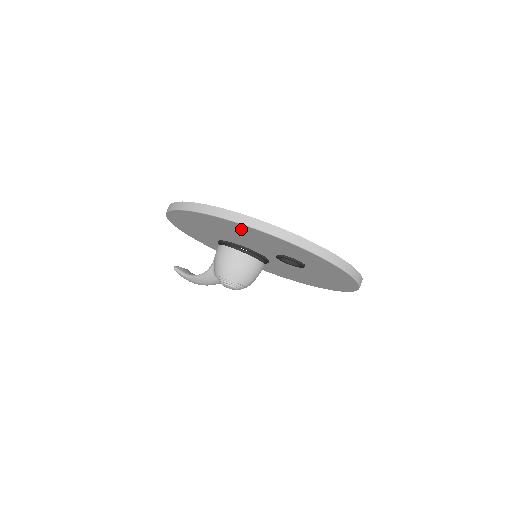
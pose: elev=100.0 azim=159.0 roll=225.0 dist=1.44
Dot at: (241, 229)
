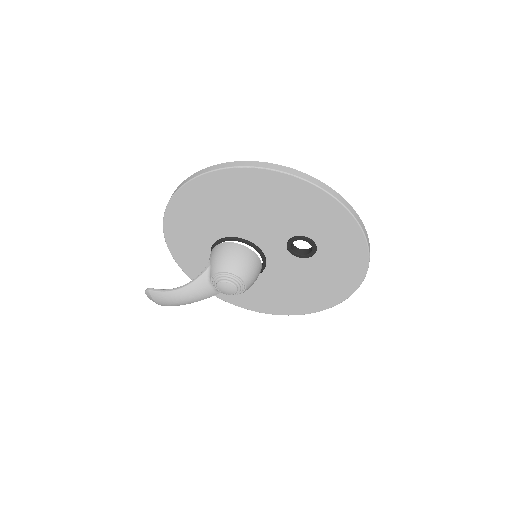
Dot at: (273, 187)
